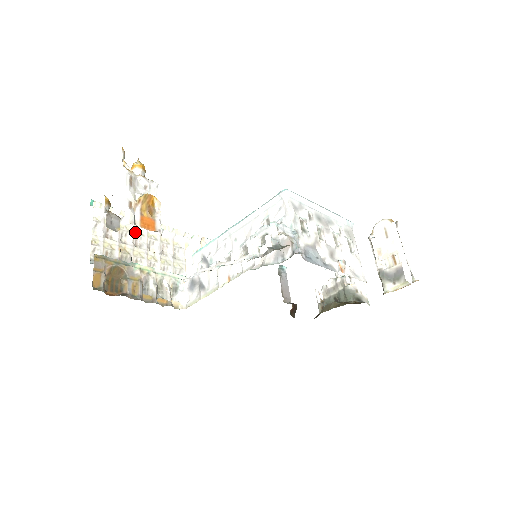
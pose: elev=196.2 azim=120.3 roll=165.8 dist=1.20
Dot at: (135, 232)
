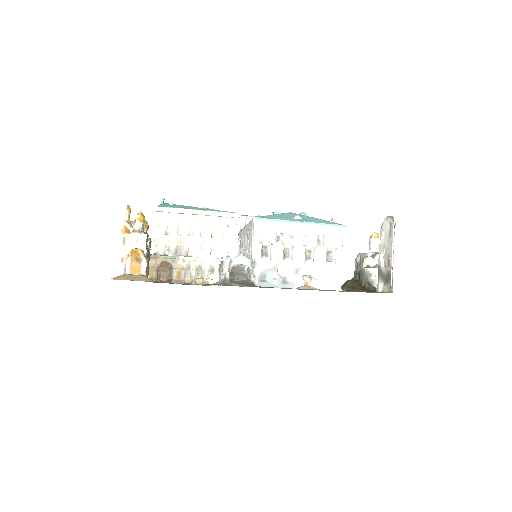
Dot at: (189, 224)
